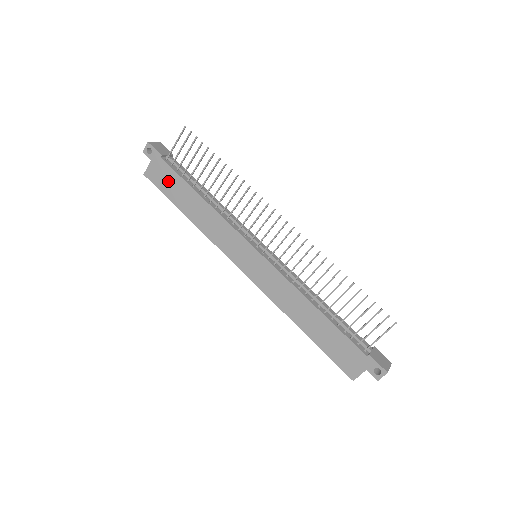
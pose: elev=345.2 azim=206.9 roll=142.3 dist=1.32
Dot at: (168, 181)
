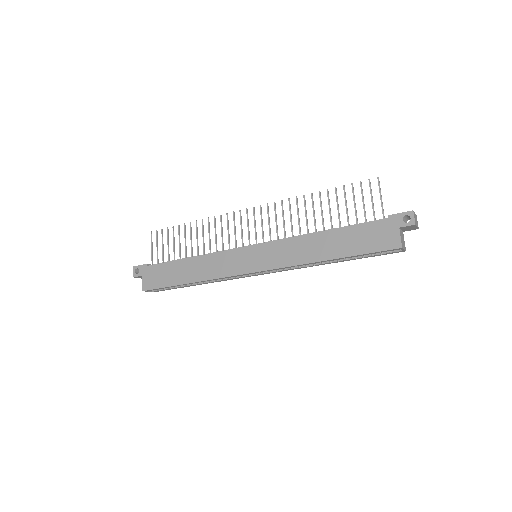
Dot at: (161, 275)
